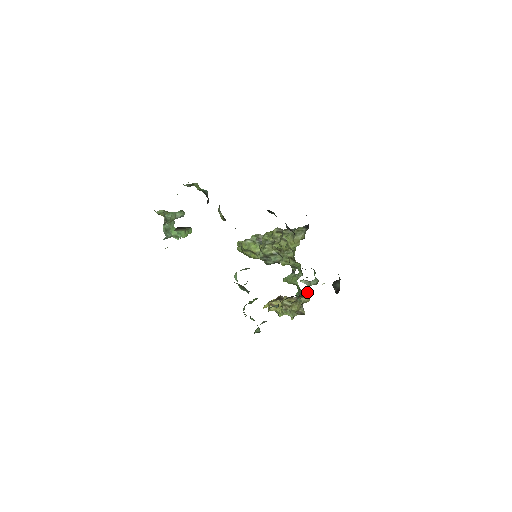
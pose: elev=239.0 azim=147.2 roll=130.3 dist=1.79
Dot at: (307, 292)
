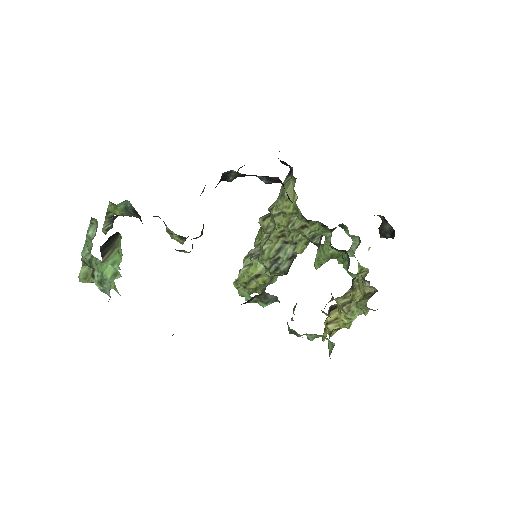
Dot at: occluded
